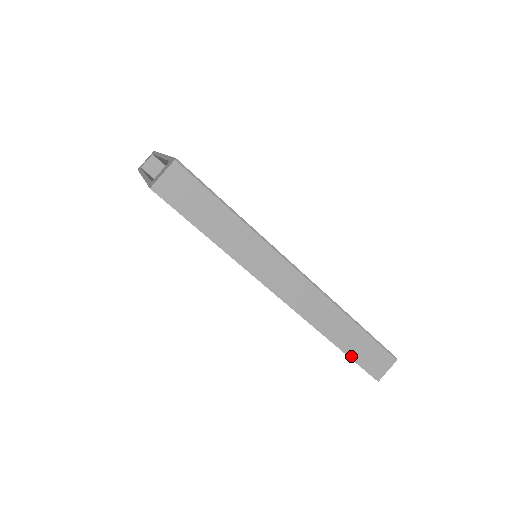
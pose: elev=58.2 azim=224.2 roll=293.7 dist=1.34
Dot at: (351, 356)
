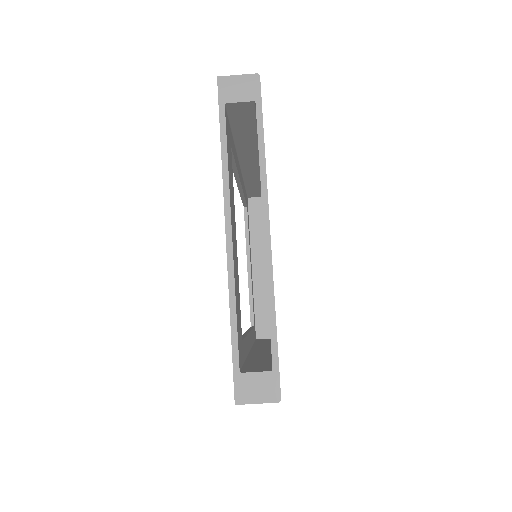
Dot at: occluded
